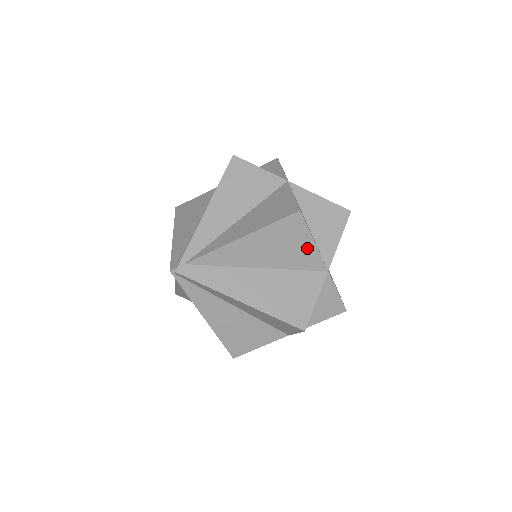
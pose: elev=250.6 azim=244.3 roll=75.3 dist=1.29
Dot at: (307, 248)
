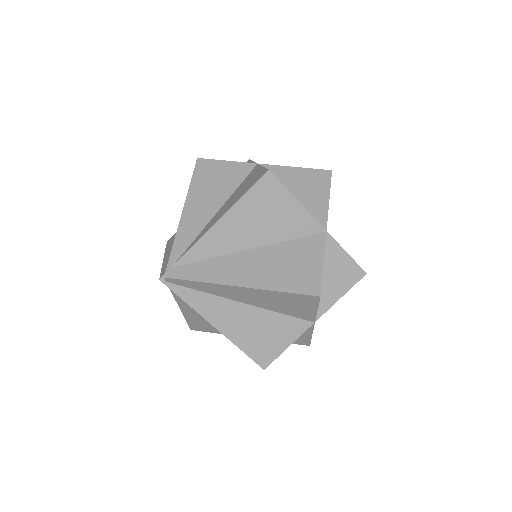
Dot at: (293, 211)
